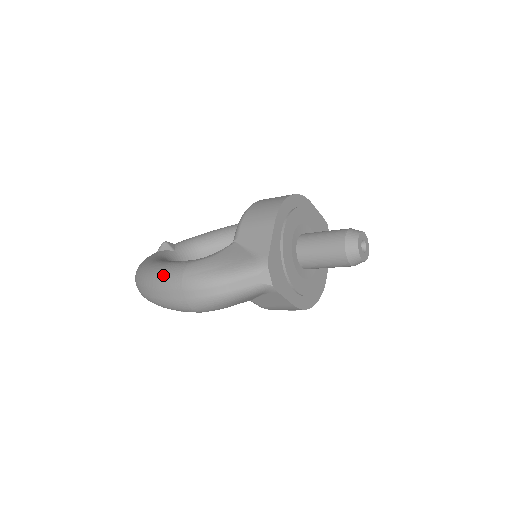
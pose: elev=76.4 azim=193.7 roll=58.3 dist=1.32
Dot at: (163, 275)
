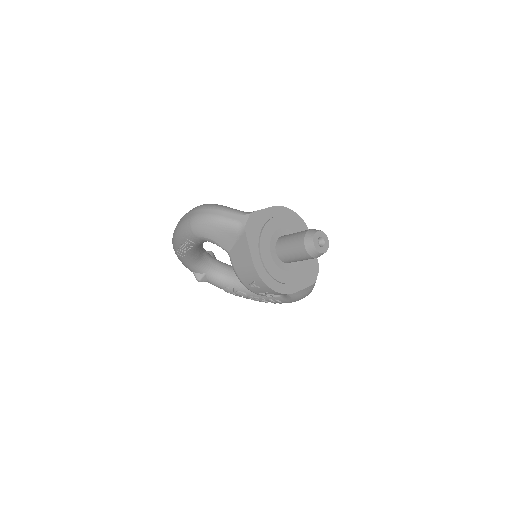
Dot at: occluded
